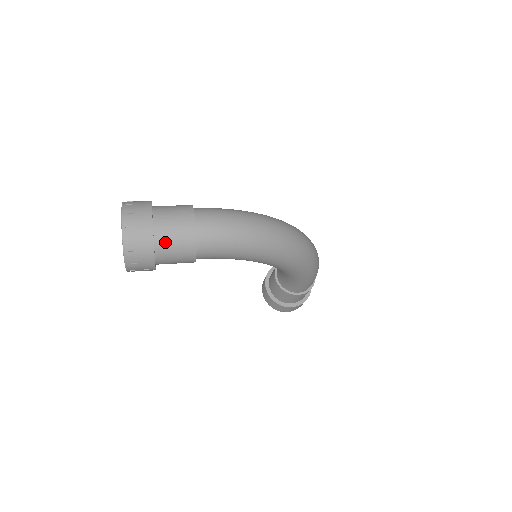
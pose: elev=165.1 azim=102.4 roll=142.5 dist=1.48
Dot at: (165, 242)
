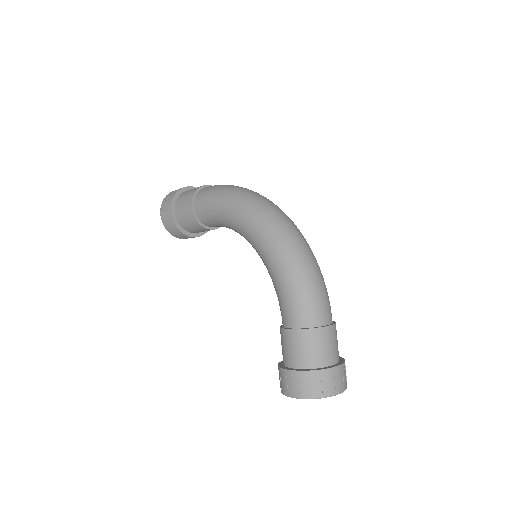
Dot at: (185, 193)
